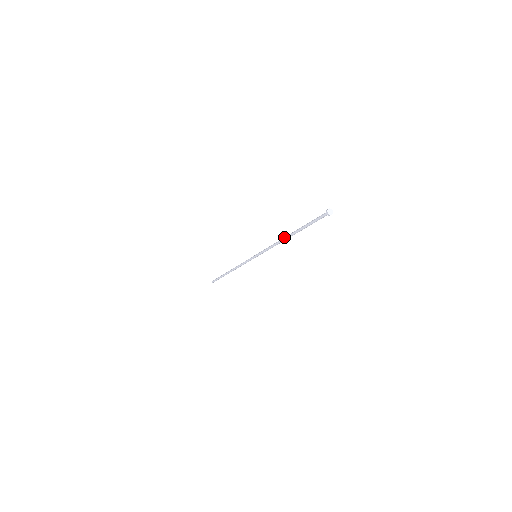
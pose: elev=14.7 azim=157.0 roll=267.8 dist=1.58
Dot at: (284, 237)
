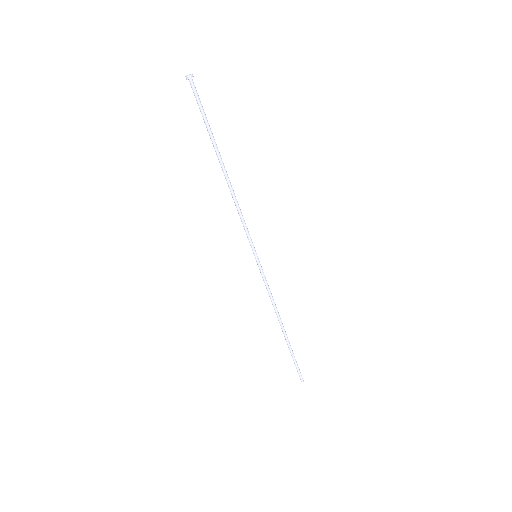
Dot at: occluded
